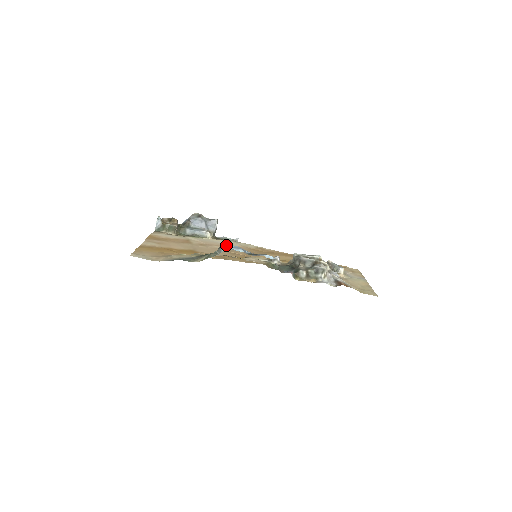
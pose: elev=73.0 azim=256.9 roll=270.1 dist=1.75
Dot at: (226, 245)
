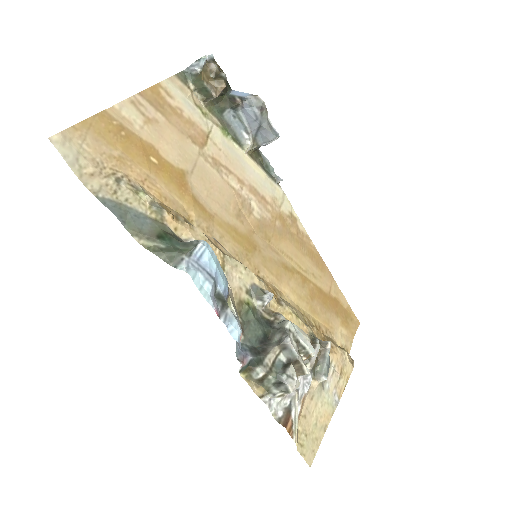
Dot at: (202, 252)
